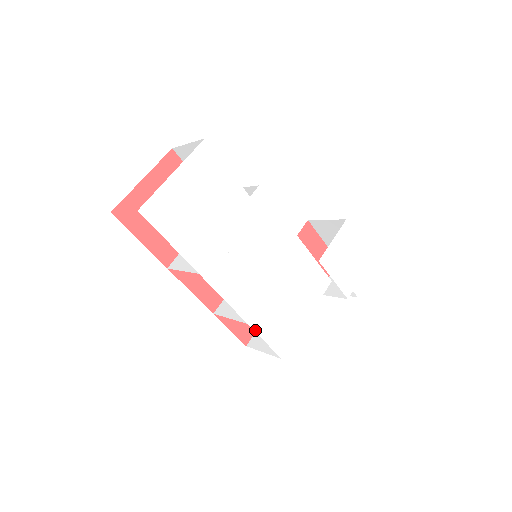
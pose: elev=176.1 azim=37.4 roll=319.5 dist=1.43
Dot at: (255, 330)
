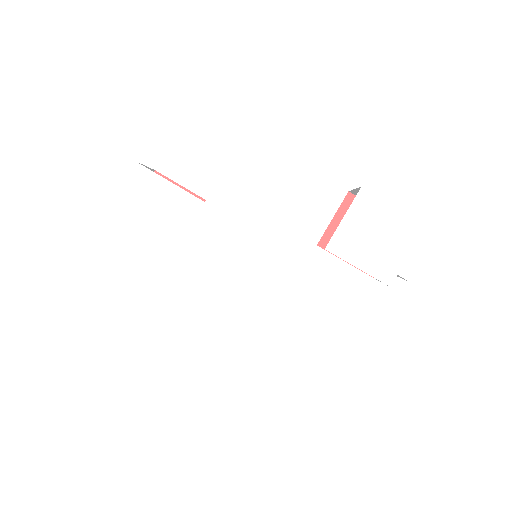
Dot at: (247, 340)
